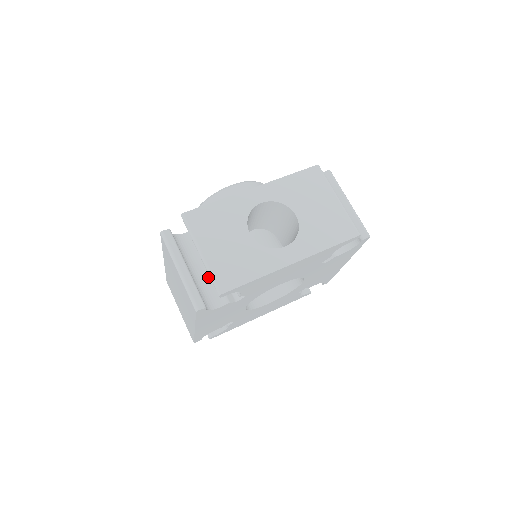
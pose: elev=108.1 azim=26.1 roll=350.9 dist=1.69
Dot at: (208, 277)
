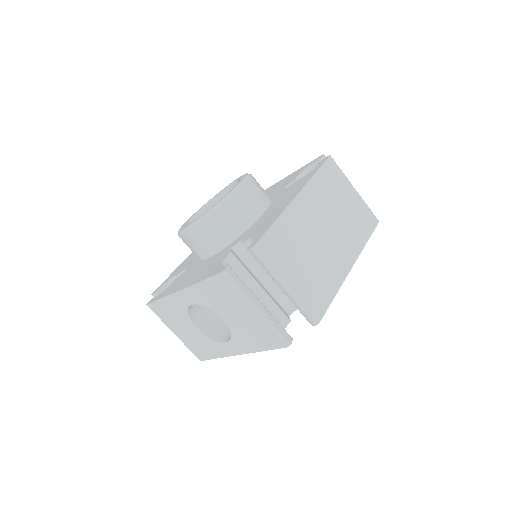
Dot at: occluded
